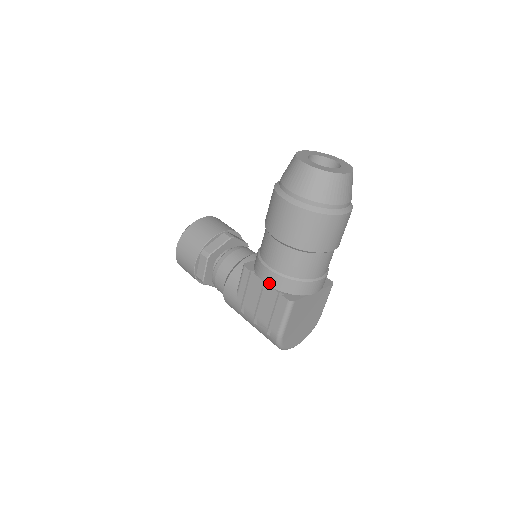
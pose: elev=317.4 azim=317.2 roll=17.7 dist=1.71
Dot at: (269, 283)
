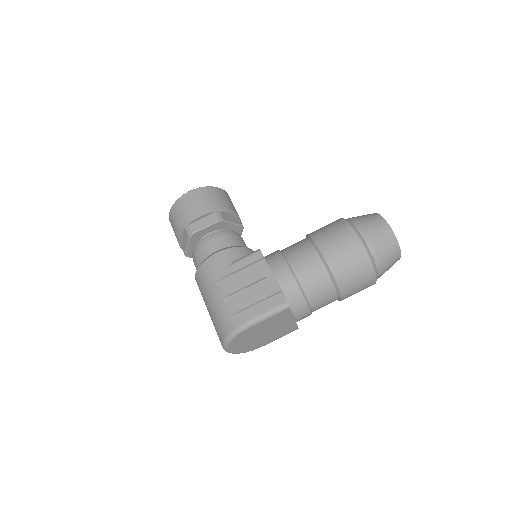
Dot at: (279, 277)
